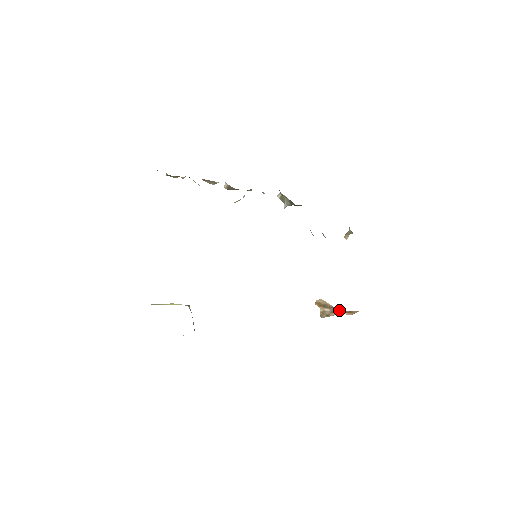
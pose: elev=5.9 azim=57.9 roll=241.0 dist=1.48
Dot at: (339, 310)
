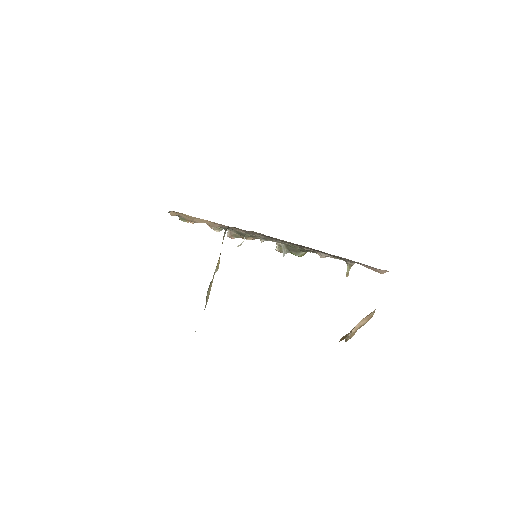
Dot at: (359, 323)
